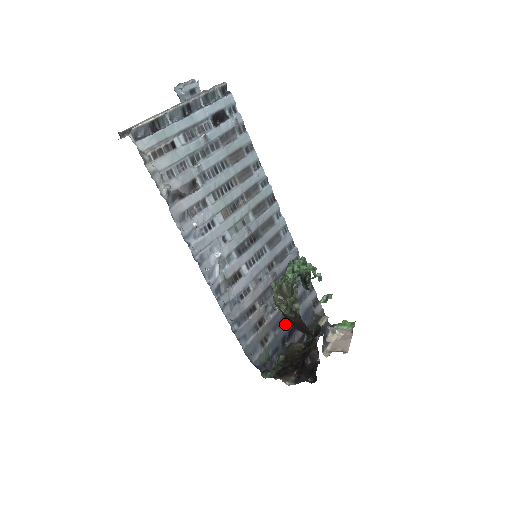
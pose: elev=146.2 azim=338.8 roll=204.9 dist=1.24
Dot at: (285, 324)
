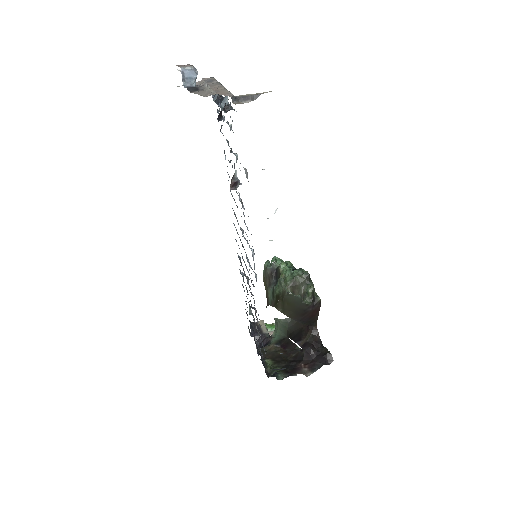
Dot at: occluded
